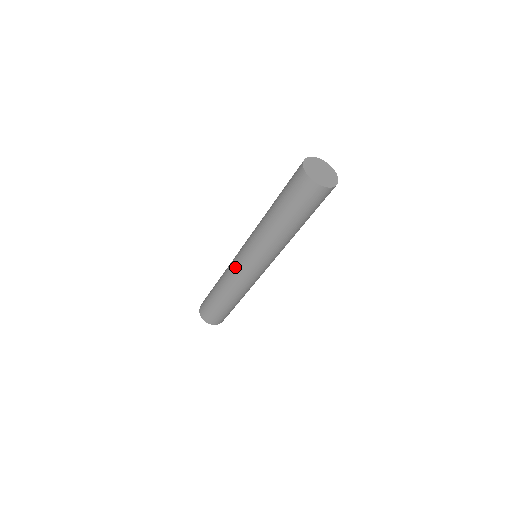
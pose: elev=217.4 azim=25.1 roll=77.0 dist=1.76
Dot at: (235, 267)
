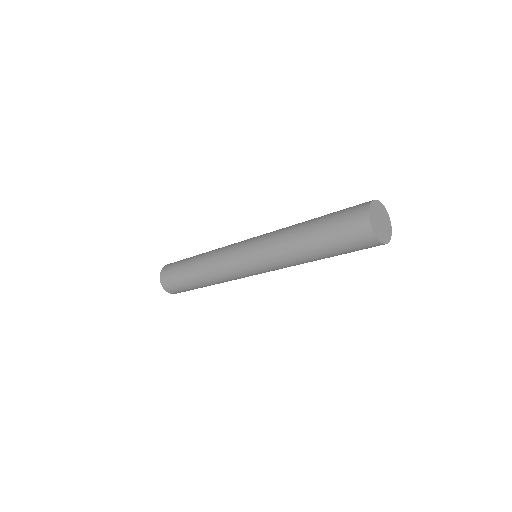
Dot at: (233, 270)
